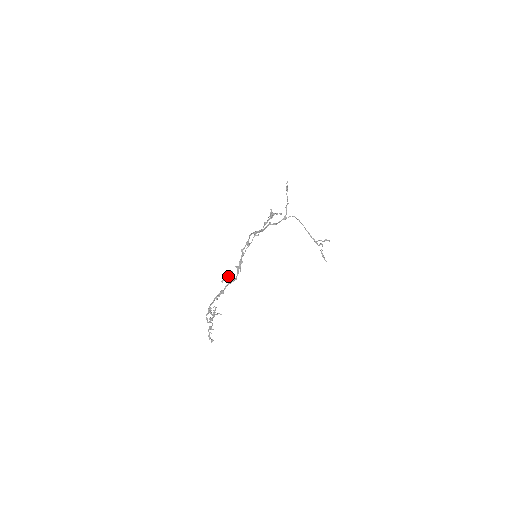
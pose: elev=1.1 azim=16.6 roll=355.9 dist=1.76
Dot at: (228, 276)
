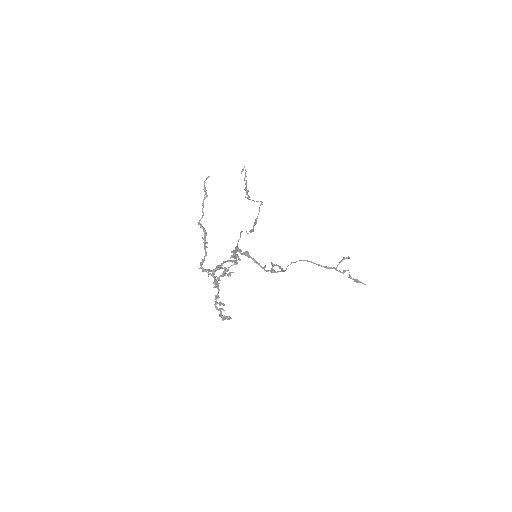
Dot at: (224, 272)
